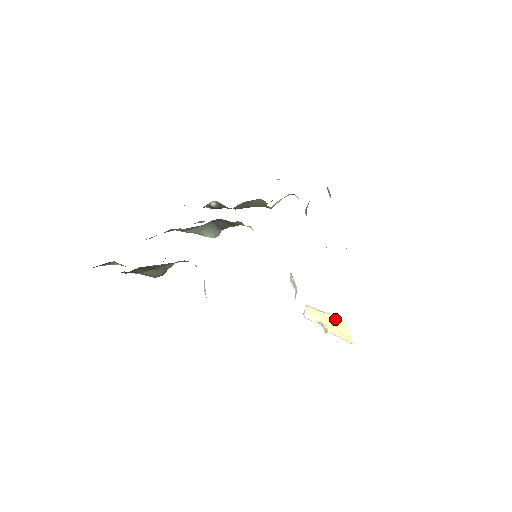
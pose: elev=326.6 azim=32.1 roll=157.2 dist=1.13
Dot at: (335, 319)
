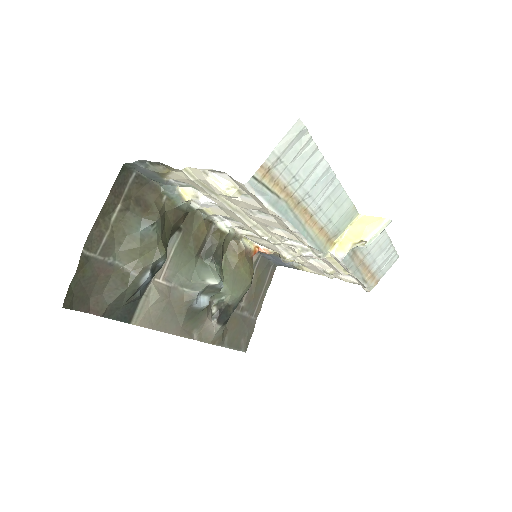
Dot at: (354, 226)
